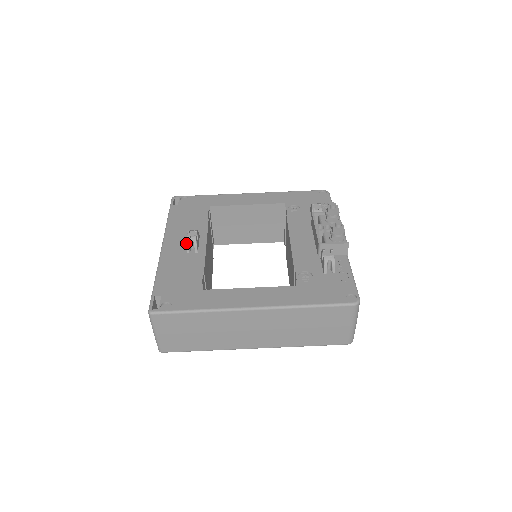
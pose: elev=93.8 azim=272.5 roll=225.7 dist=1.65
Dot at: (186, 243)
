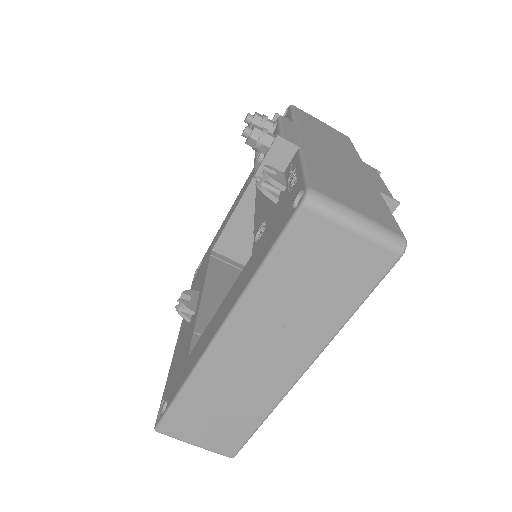
Dot at: occluded
